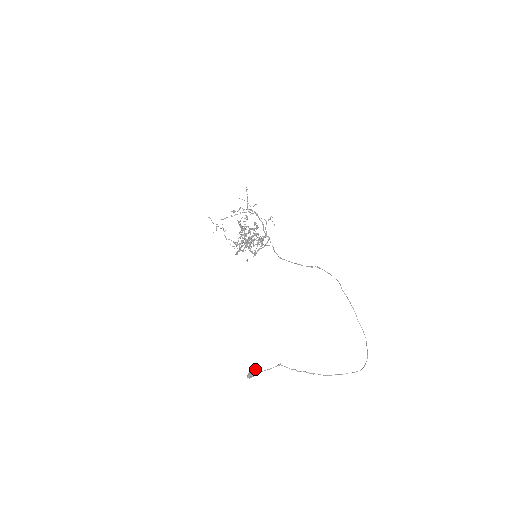
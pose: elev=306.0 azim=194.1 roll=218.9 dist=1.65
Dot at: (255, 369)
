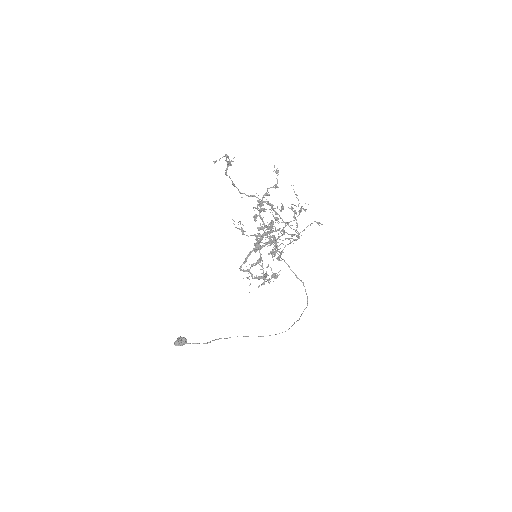
Dot at: (186, 342)
